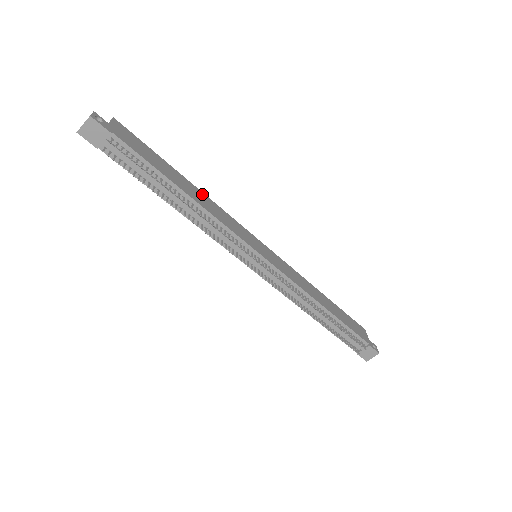
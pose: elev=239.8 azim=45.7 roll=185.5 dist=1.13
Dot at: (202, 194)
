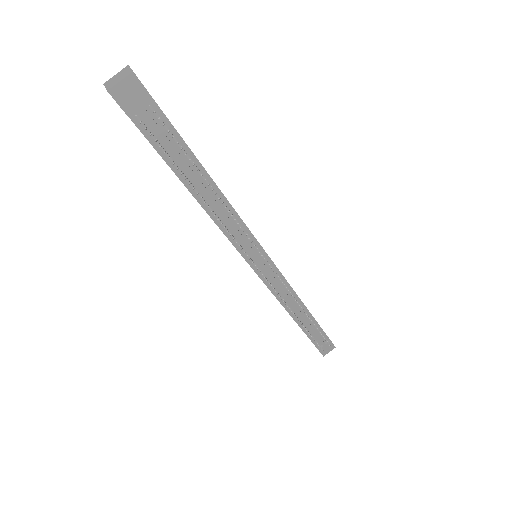
Dot at: occluded
